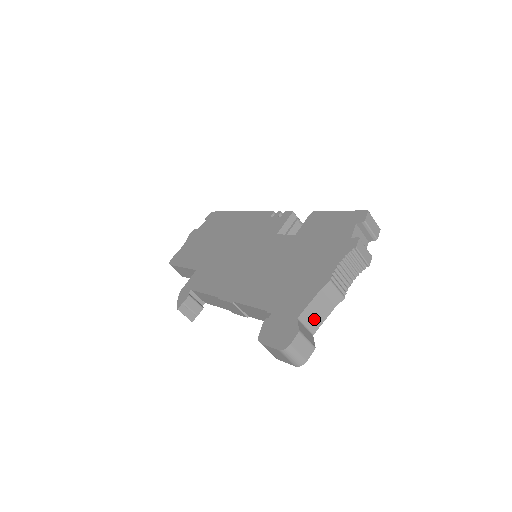
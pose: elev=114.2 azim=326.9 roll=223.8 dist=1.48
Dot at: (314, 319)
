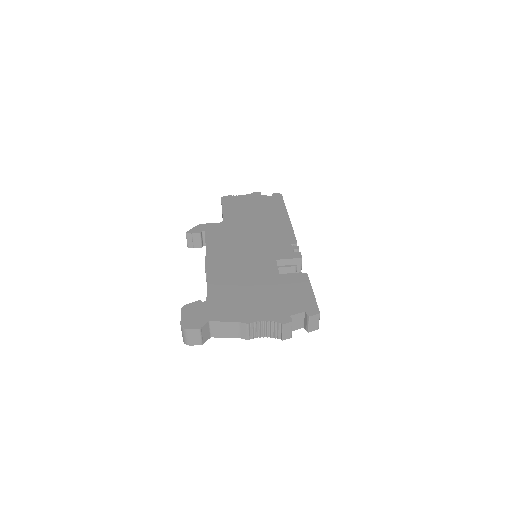
Dot at: (219, 331)
